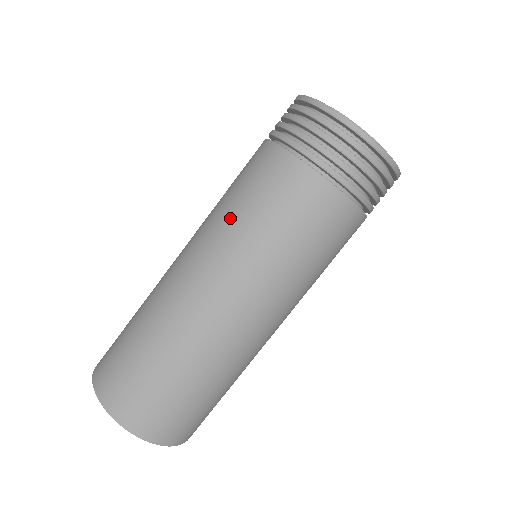
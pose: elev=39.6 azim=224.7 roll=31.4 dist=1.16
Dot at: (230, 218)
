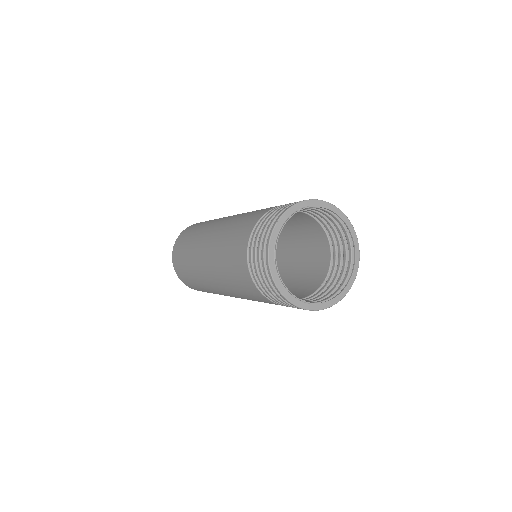
Dot at: (222, 269)
